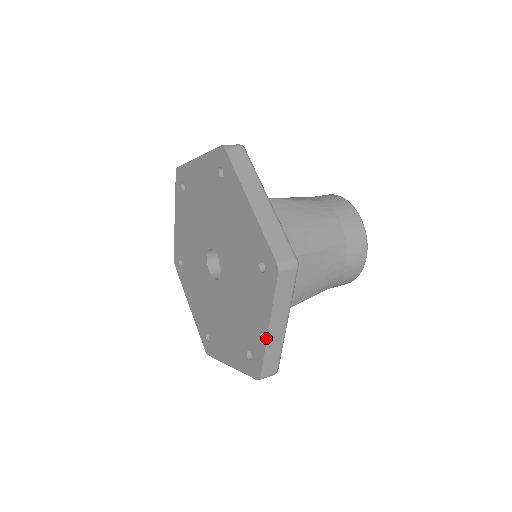
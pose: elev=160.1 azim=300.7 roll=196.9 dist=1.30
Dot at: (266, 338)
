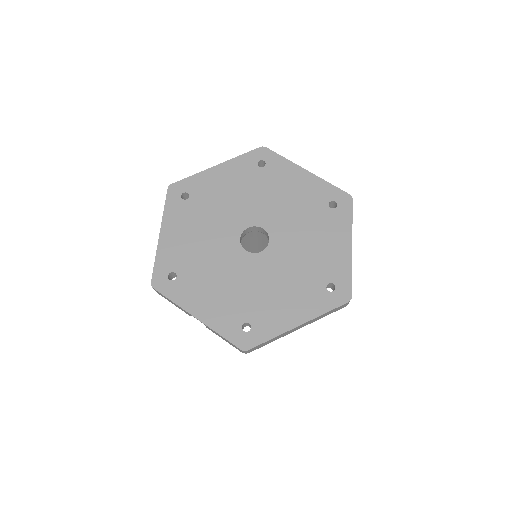
Dot at: (290, 329)
